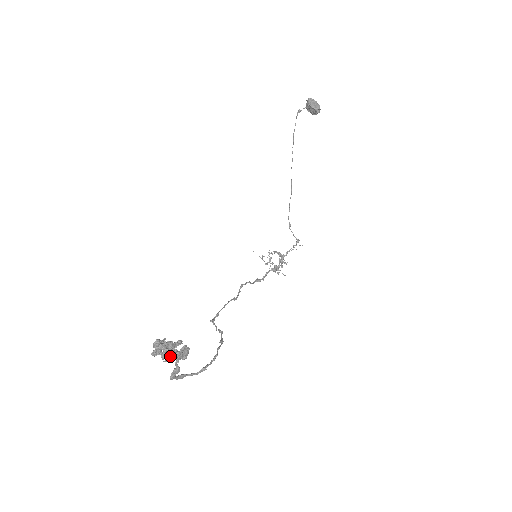
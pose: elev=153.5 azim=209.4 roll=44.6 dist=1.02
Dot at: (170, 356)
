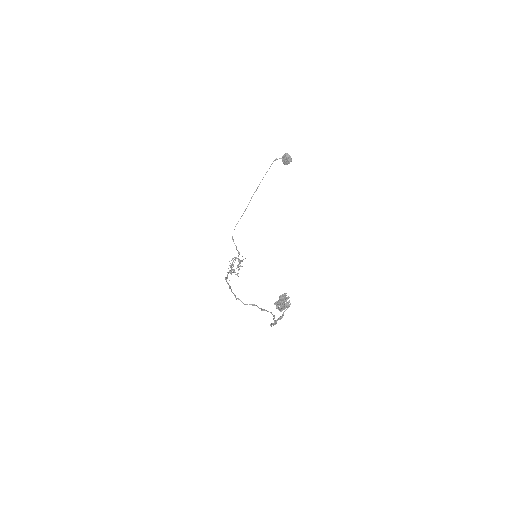
Dot at: (285, 306)
